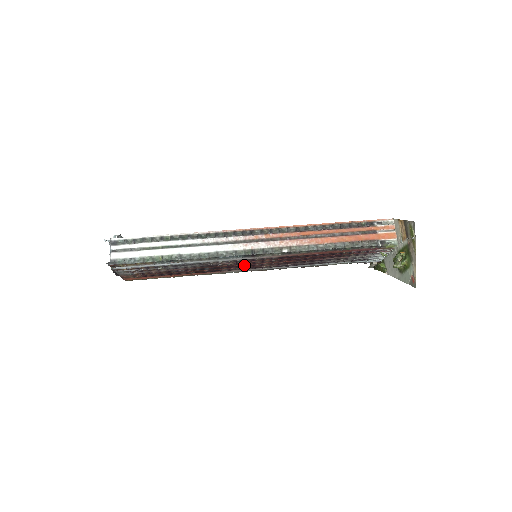
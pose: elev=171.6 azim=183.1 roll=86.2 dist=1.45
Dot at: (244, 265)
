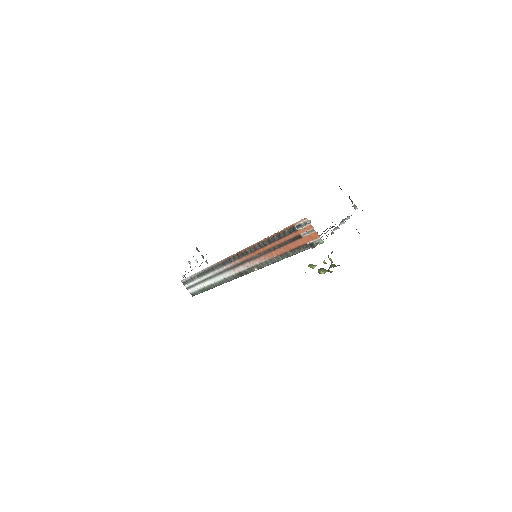
Dot at: occluded
